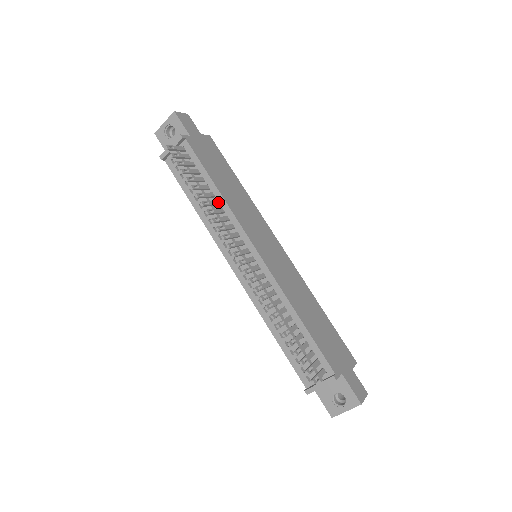
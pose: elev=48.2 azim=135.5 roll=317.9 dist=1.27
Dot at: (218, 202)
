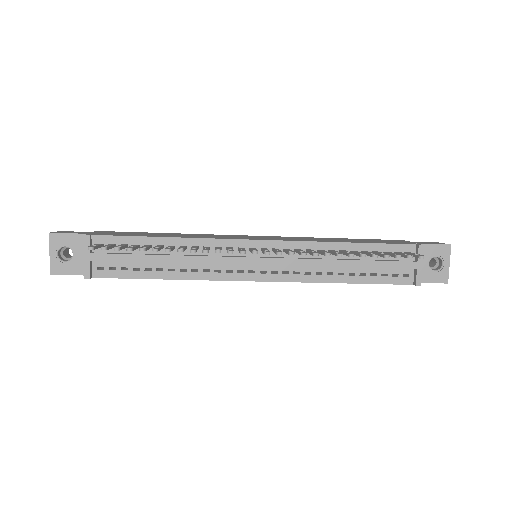
Dot at: (183, 246)
